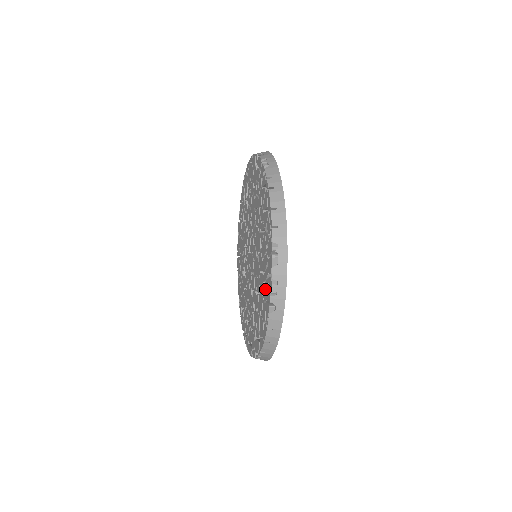
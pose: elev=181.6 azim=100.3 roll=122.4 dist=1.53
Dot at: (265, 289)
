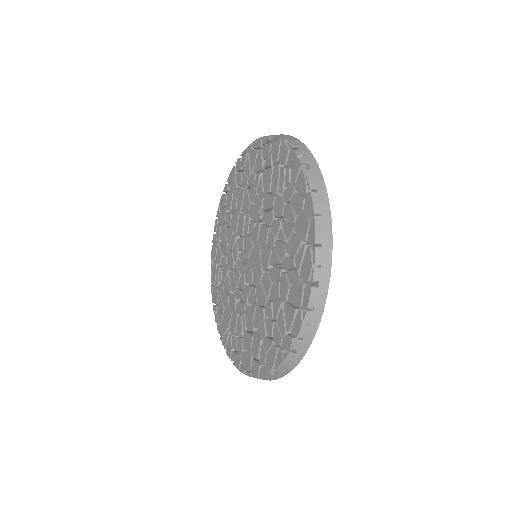
Dot at: (287, 186)
